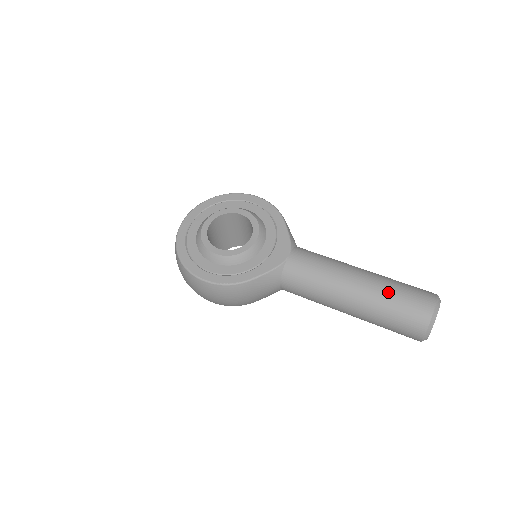
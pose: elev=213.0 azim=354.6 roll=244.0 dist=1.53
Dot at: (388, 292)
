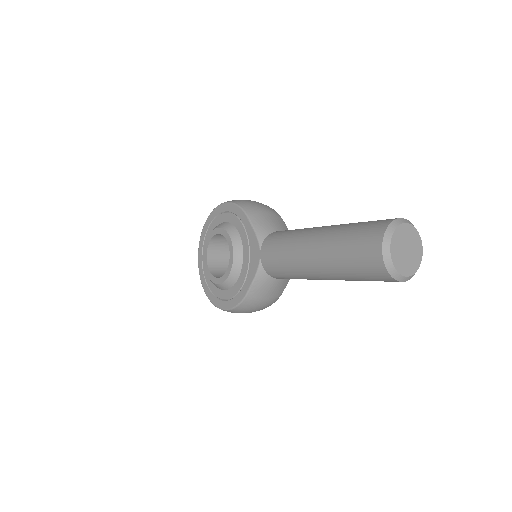
Dot at: (337, 253)
